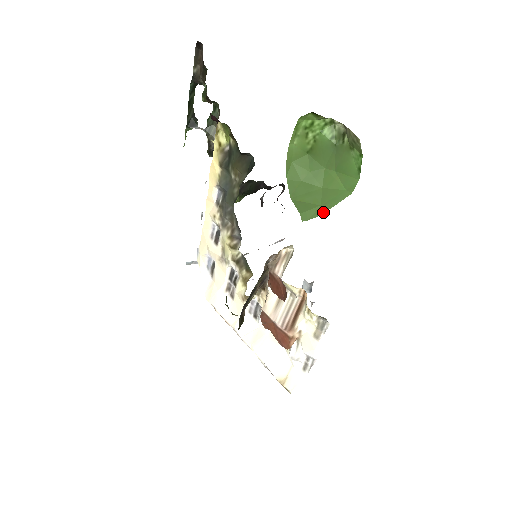
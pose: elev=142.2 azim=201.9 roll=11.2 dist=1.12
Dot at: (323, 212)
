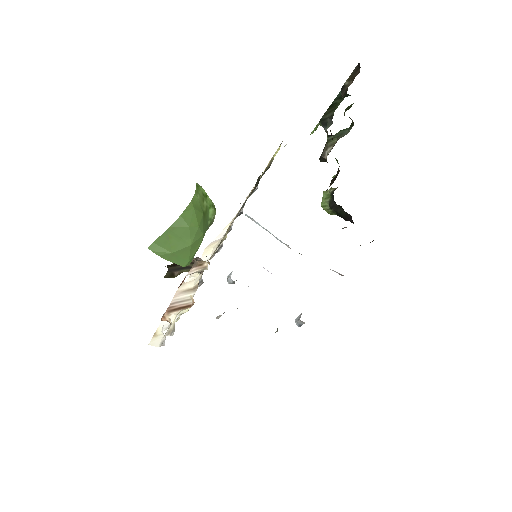
Dot at: (164, 257)
